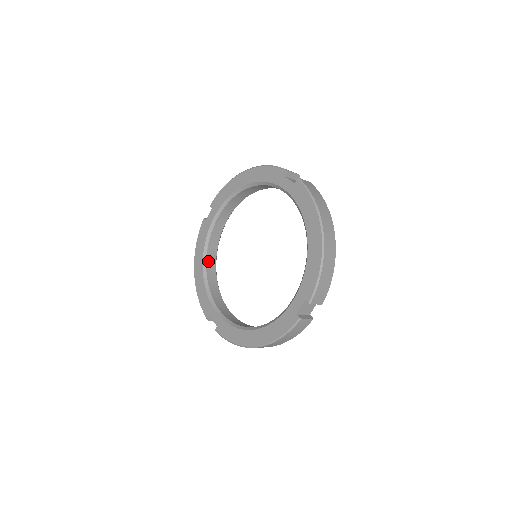
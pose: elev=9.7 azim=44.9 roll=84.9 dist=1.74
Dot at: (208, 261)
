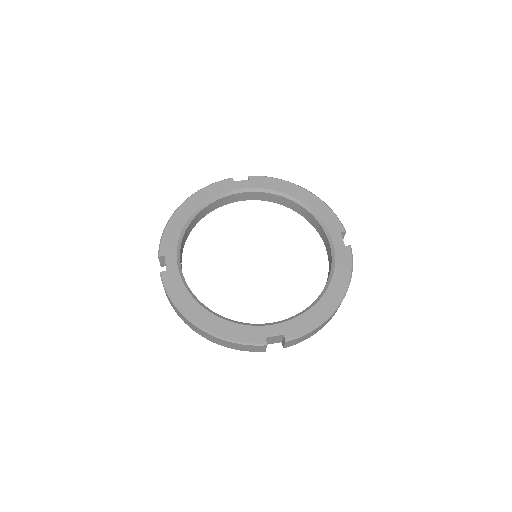
Dot at: (202, 211)
